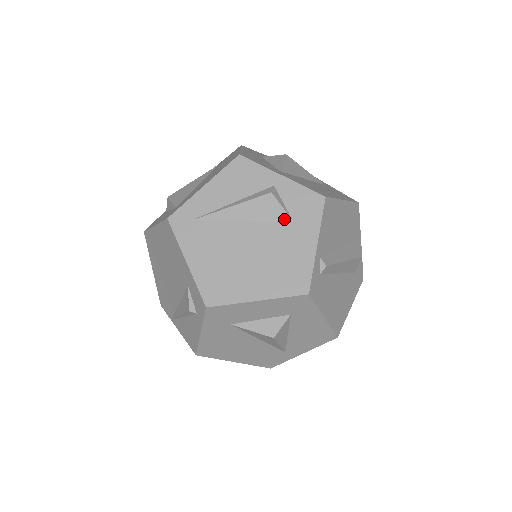
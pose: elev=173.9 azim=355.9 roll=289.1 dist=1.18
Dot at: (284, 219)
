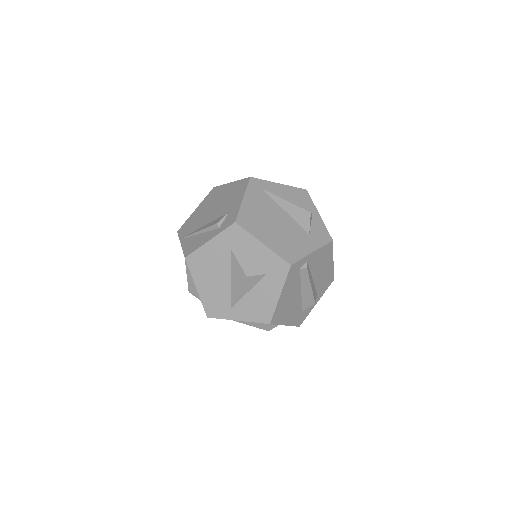
Dot at: (306, 229)
